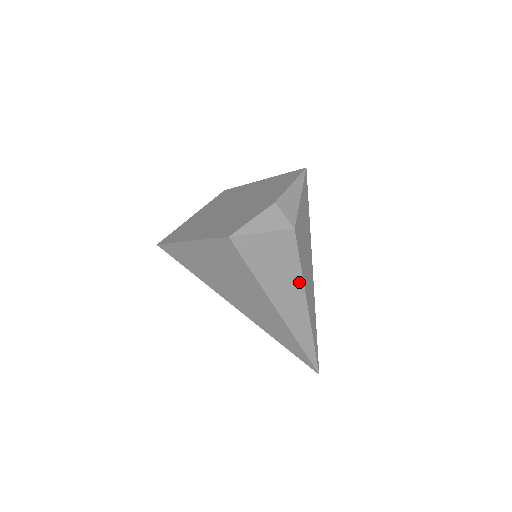
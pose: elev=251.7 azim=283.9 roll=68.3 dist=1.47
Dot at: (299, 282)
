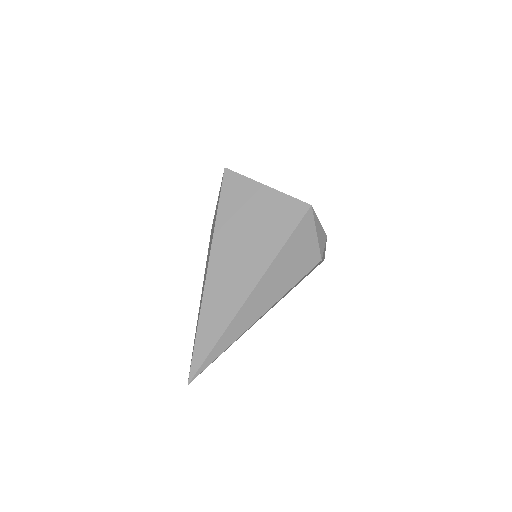
Dot at: (281, 293)
